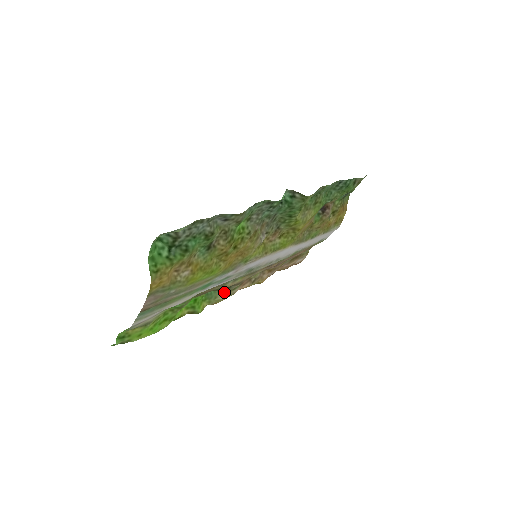
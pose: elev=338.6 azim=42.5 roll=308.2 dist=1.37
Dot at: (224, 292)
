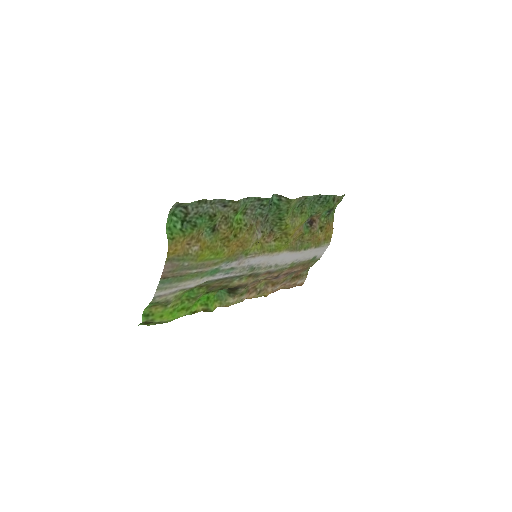
Dot at: (233, 296)
